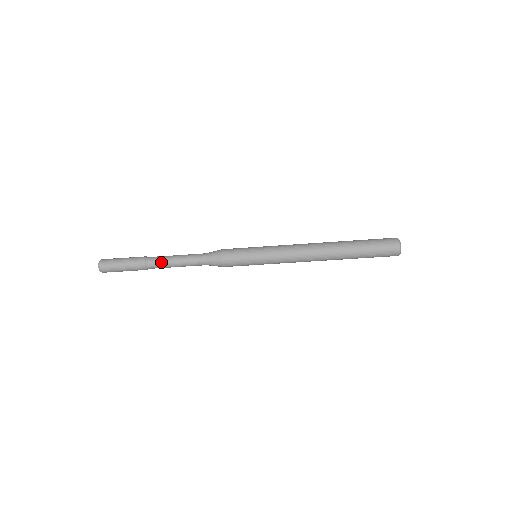
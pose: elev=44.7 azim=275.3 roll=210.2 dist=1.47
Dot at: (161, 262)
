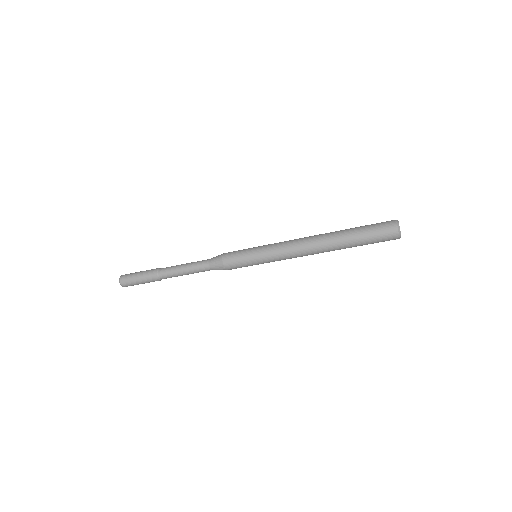
Dot at: (170, 269)
